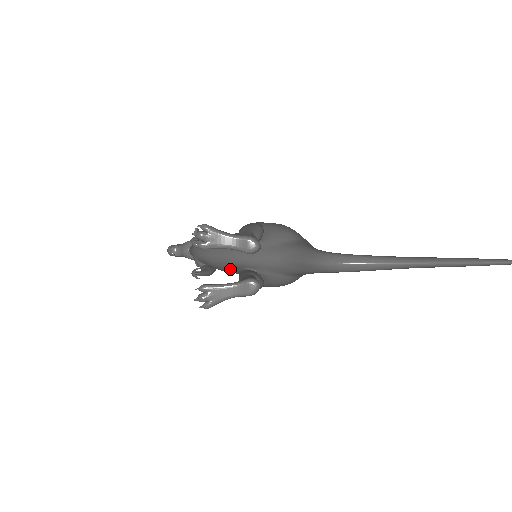
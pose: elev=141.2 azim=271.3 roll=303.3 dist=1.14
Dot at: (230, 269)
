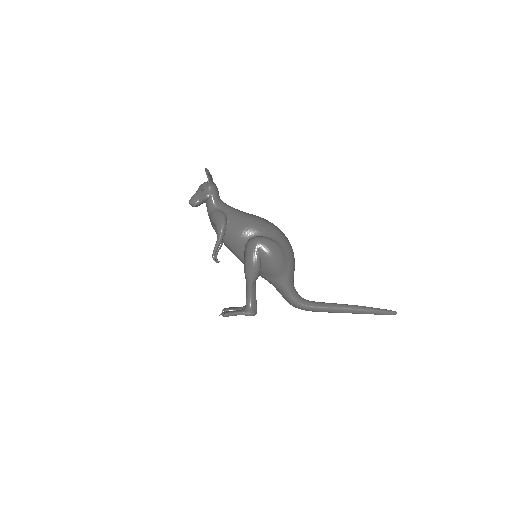
Dot at: occluded
